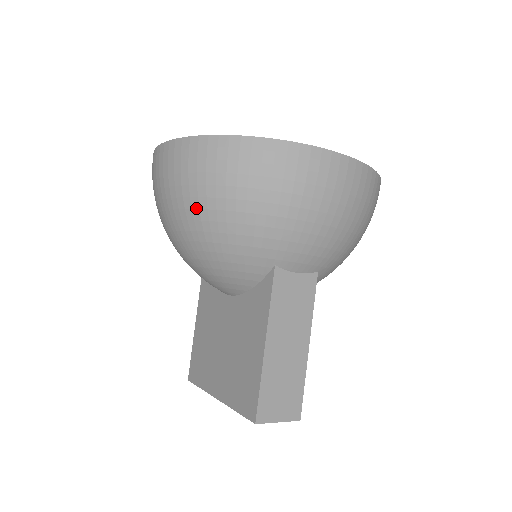
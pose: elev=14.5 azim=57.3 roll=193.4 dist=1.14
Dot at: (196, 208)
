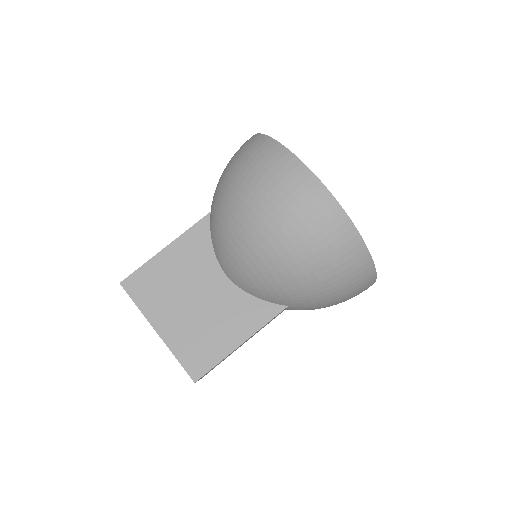
Dot at: (304, 257)
